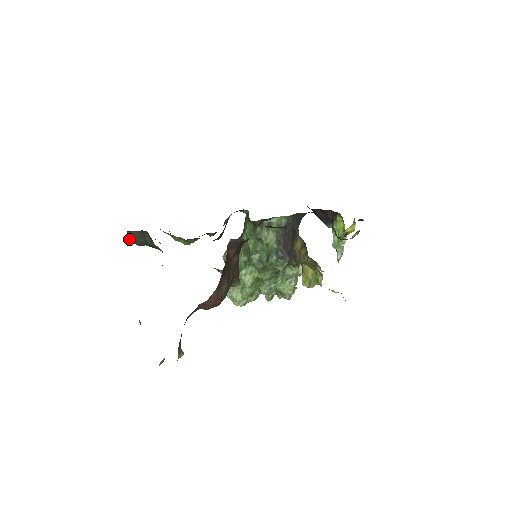
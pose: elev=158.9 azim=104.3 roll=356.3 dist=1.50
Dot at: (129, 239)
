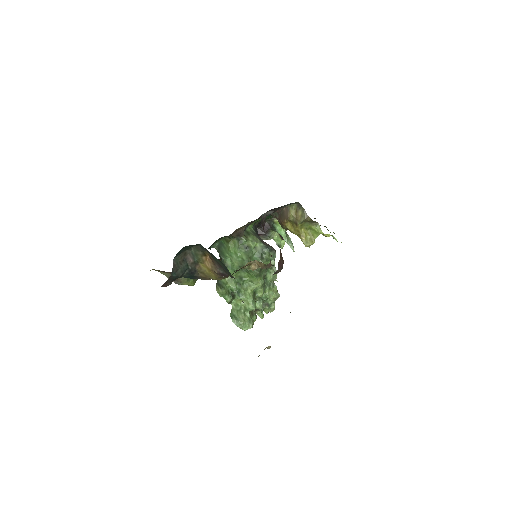
Dot at: (172, 270)
